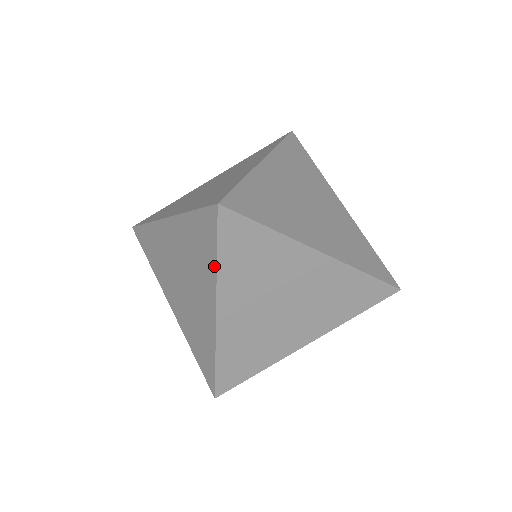
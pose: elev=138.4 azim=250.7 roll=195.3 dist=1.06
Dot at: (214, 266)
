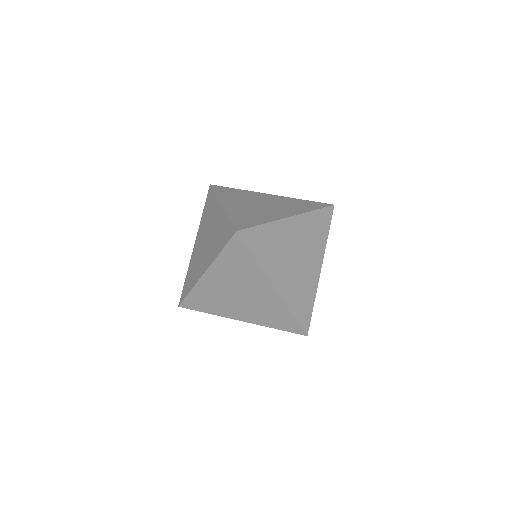
Dot at: occluded
